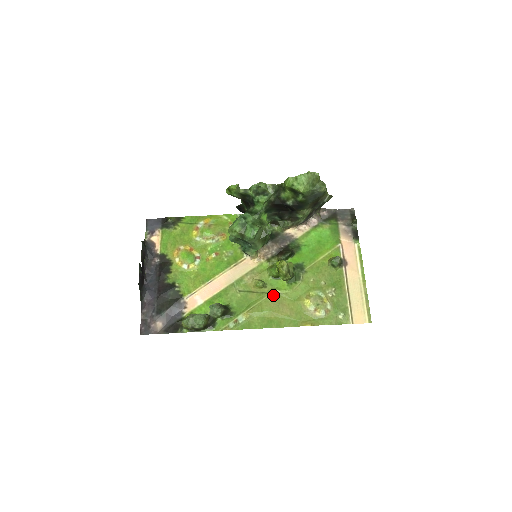
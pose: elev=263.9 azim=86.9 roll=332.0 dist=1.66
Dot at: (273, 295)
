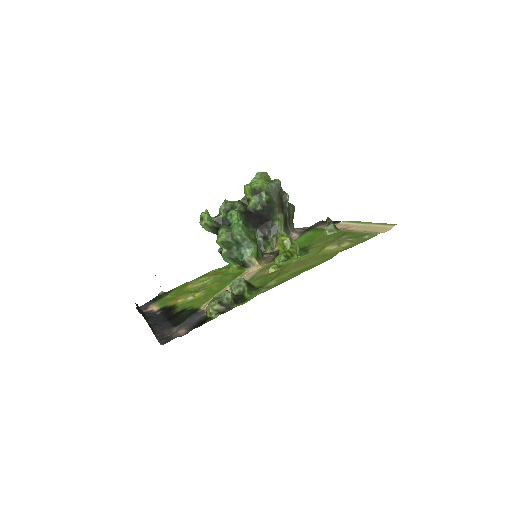
Dot at: (292, 264)
